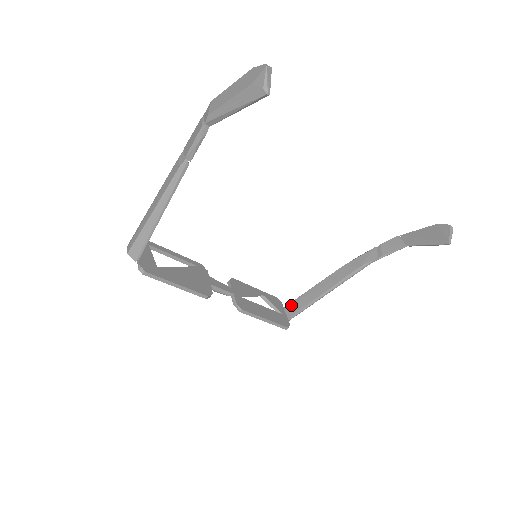
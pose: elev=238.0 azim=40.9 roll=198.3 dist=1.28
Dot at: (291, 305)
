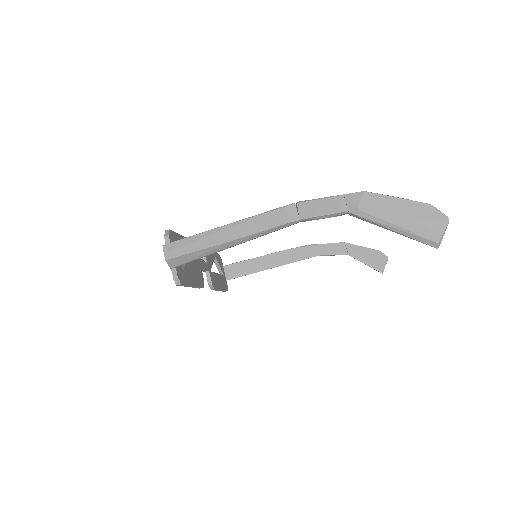
Dot at: (232, 267)
